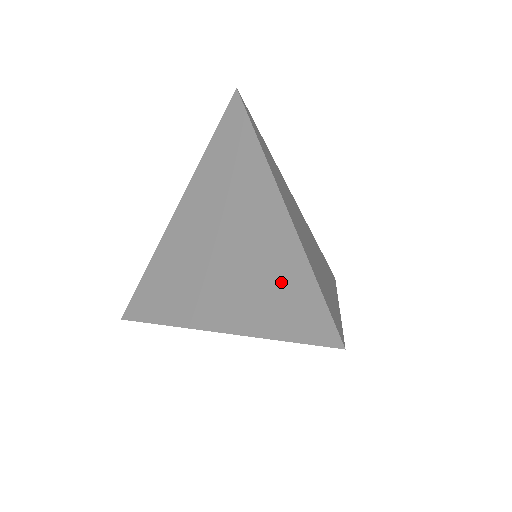
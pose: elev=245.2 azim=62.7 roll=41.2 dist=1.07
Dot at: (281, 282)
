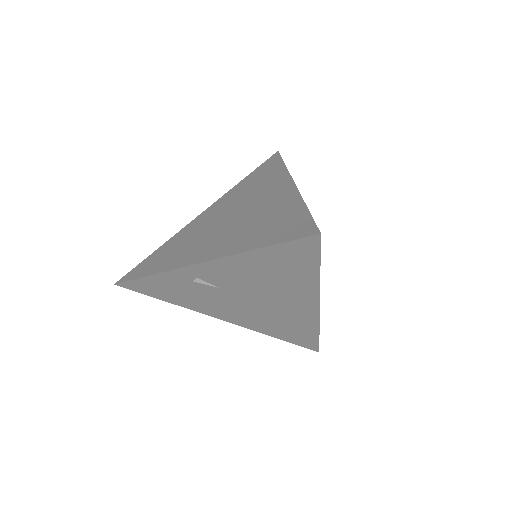
Dot at: (277, 218)
